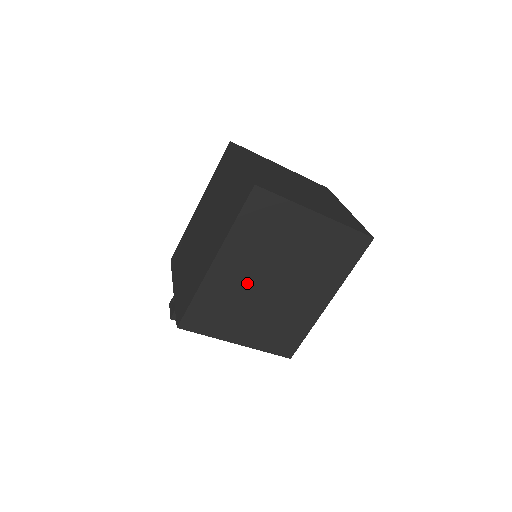
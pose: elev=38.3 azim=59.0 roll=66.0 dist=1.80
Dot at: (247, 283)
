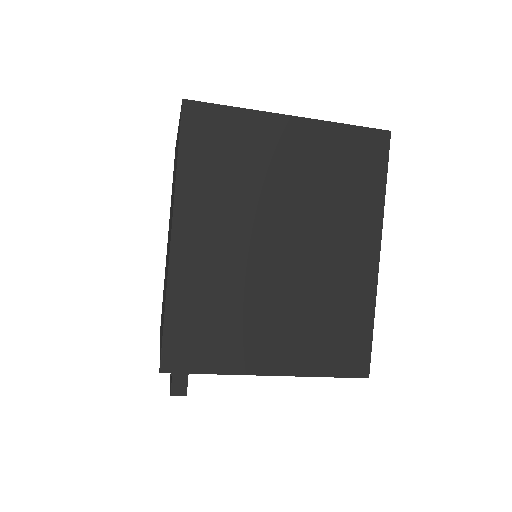
Dot at: (238, 259)
